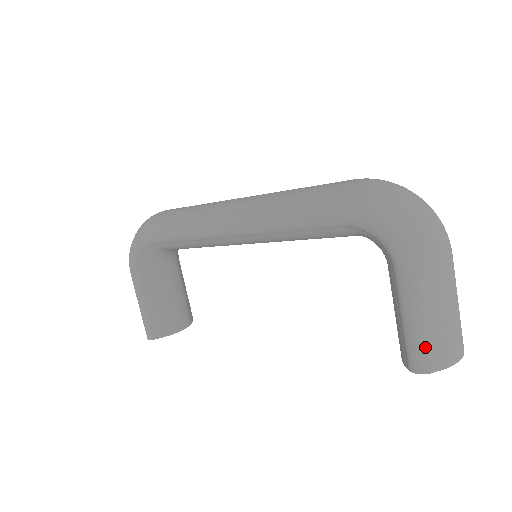
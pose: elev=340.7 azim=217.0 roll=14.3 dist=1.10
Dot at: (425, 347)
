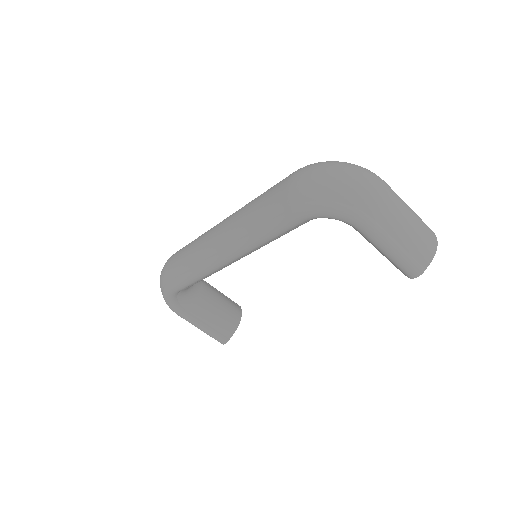
Dot at: (409, 262)
